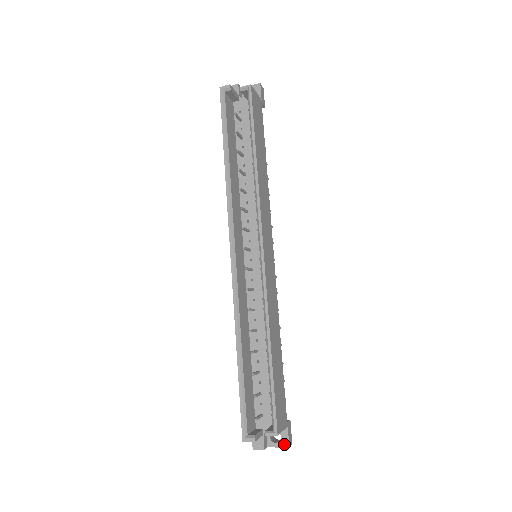
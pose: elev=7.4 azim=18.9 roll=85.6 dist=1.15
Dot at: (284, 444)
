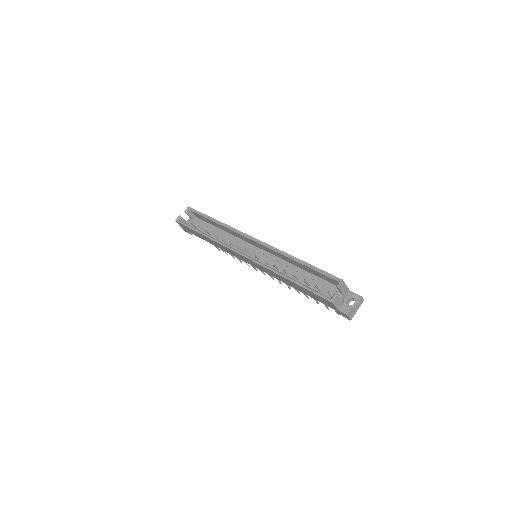
Dot at: (358, 298)
